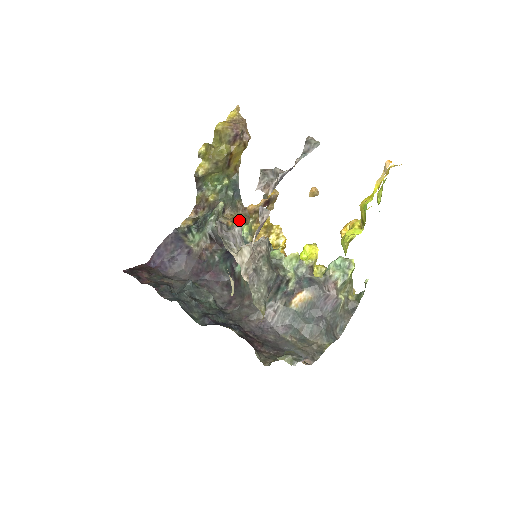
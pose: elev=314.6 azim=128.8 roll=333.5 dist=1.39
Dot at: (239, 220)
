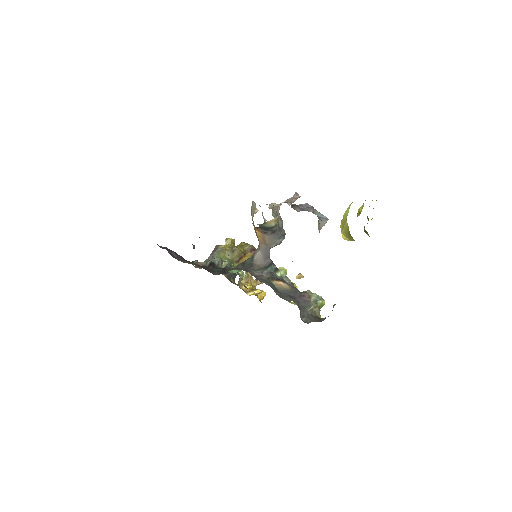
Dot at: occluded
